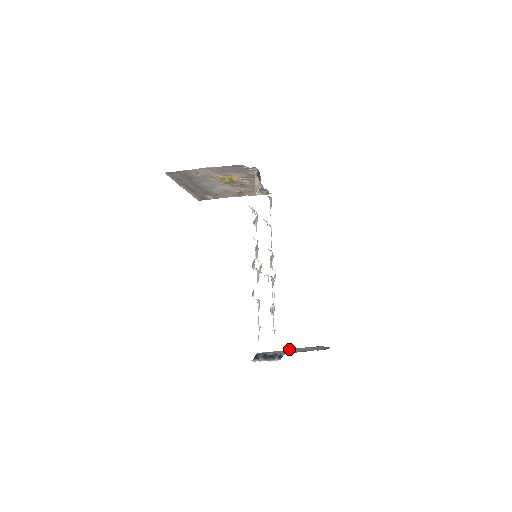
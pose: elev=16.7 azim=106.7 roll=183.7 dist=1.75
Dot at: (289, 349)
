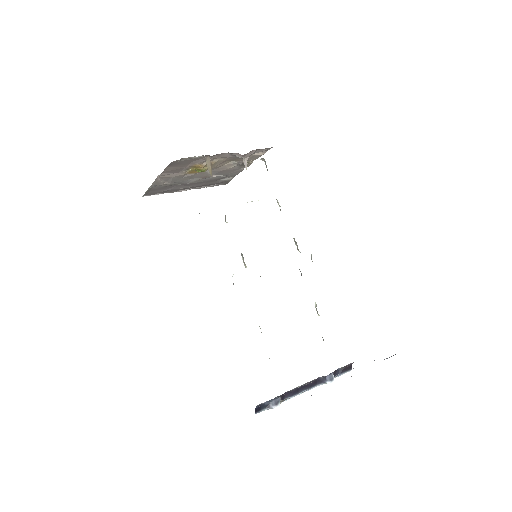
Dot at: (281, 401)
